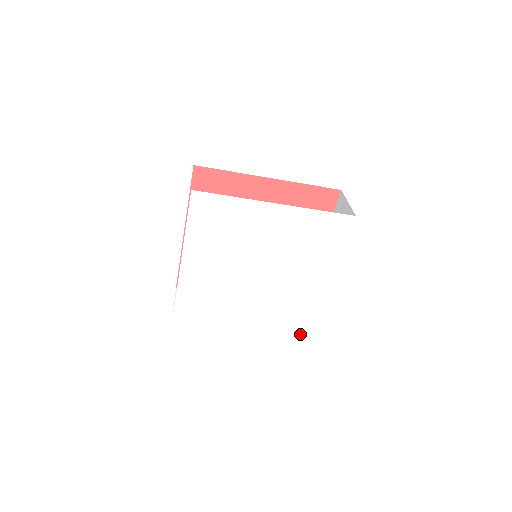
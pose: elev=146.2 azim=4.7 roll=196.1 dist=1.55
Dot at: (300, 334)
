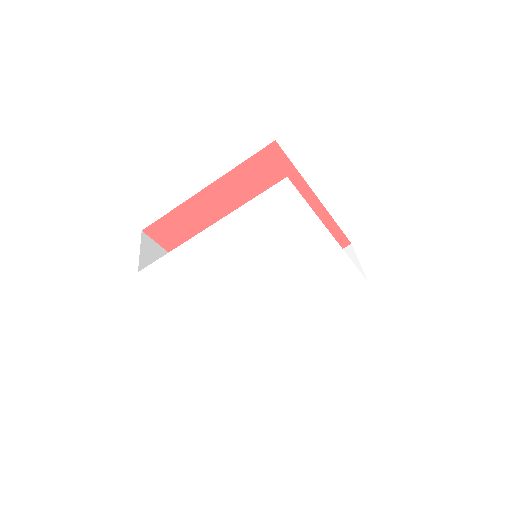
Dot at: (357, 286)
